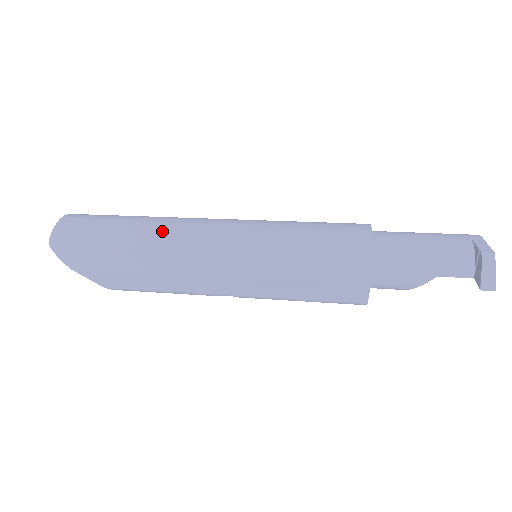
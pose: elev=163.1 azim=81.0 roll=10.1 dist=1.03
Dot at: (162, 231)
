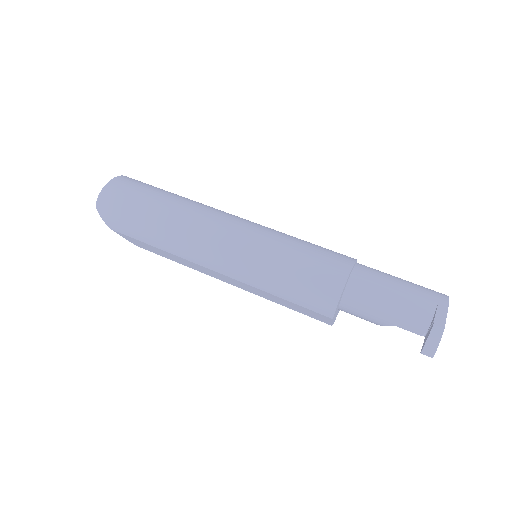
Dot at: (181, 221)
